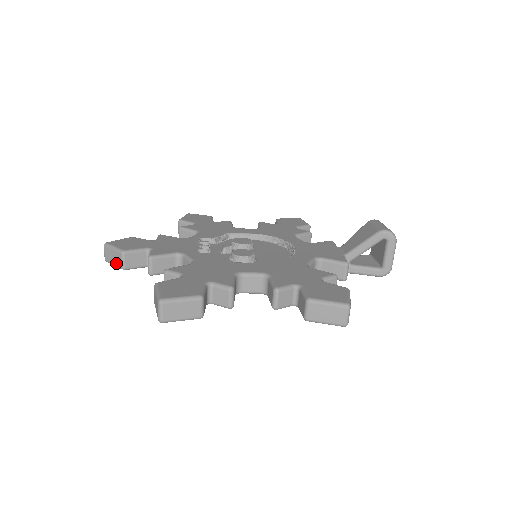
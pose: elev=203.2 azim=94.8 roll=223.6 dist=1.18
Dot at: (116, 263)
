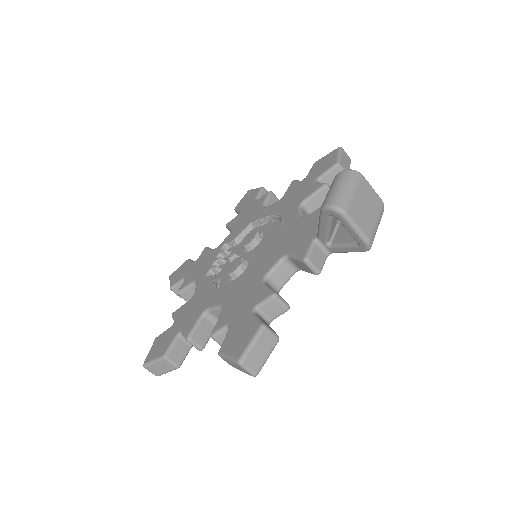
Dot at: occluded
